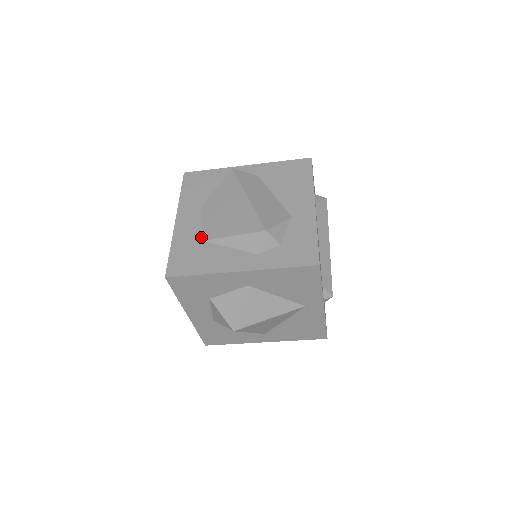
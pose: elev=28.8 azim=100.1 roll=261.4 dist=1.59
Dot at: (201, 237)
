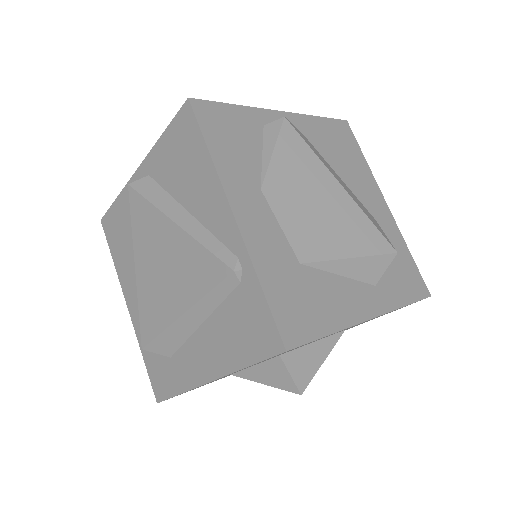
Dot at: (295, 256)
